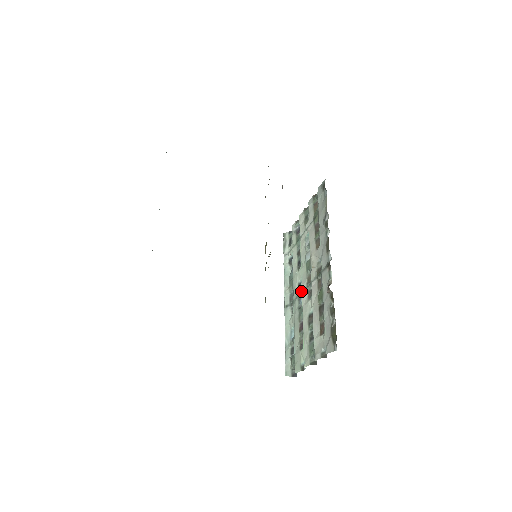
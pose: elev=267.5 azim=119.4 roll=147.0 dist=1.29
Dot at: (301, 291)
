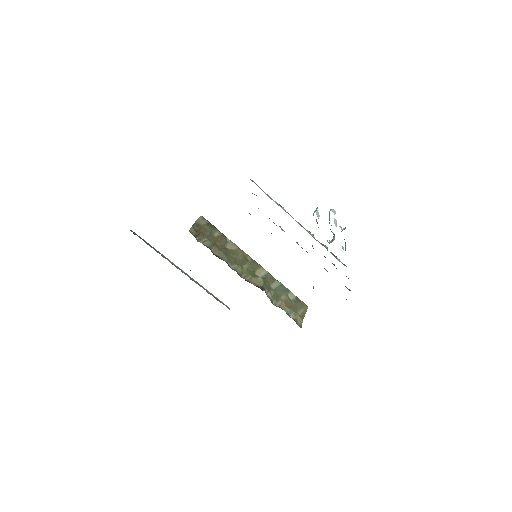
Dot at: occluded
